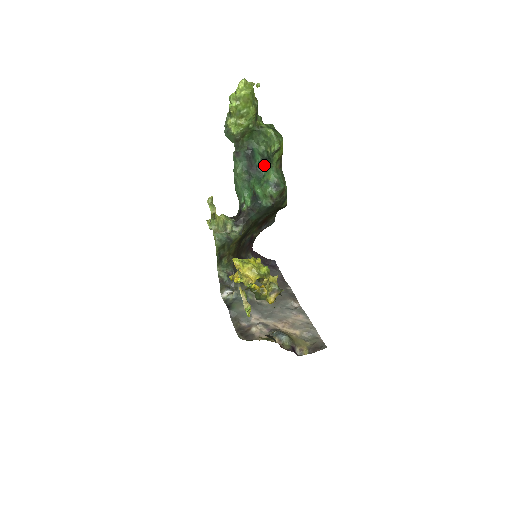
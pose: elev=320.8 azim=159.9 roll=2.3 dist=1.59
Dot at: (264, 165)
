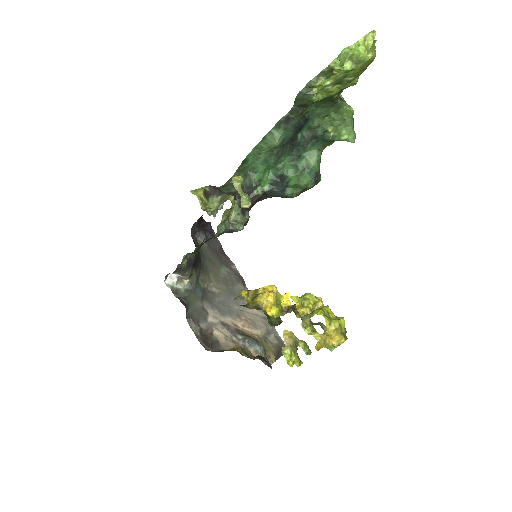
Dot at: (308, 143)
